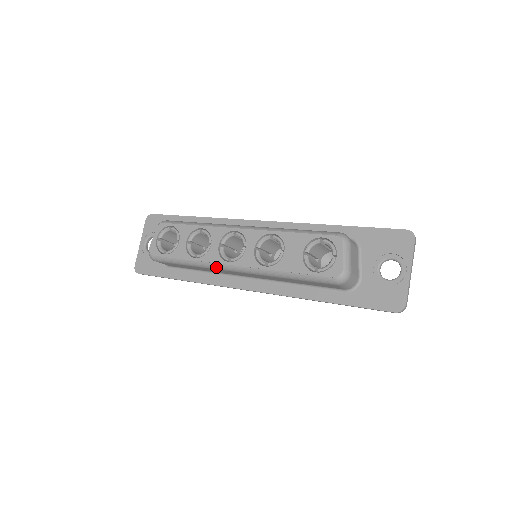
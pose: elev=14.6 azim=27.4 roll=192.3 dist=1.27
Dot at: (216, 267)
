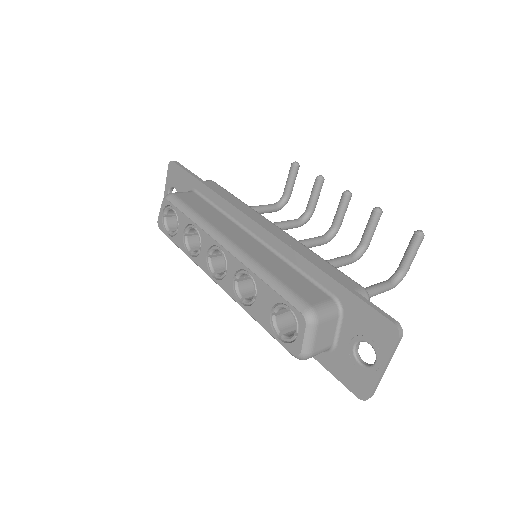
Dot at: occluded
